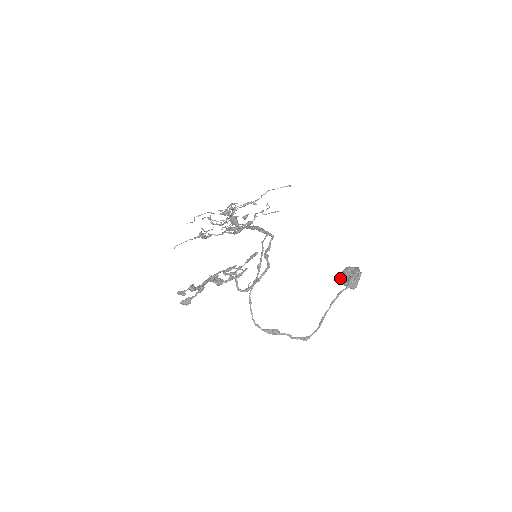
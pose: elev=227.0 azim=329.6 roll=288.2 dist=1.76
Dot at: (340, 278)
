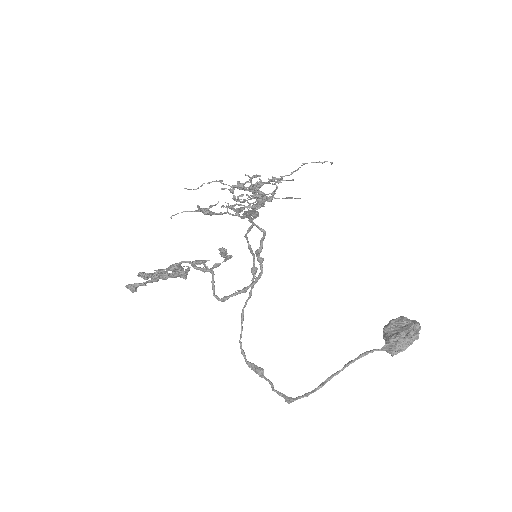
Dot at: occluded
